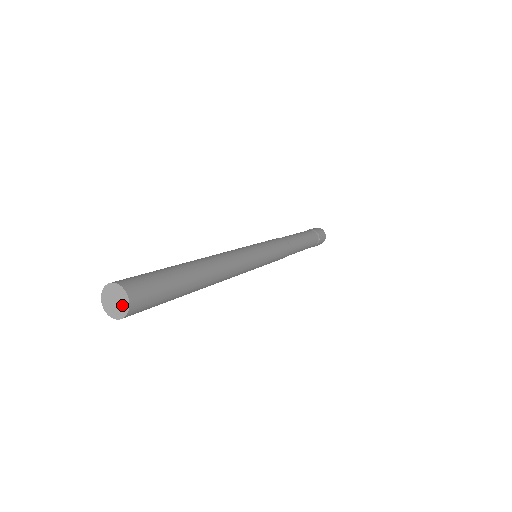
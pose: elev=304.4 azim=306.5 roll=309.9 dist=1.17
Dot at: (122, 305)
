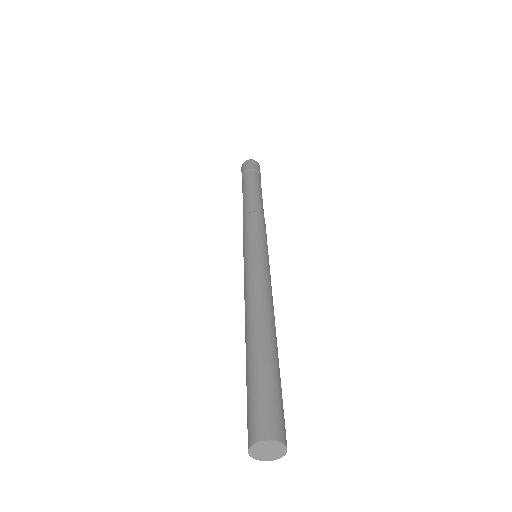
Dot at: (278, 450)
